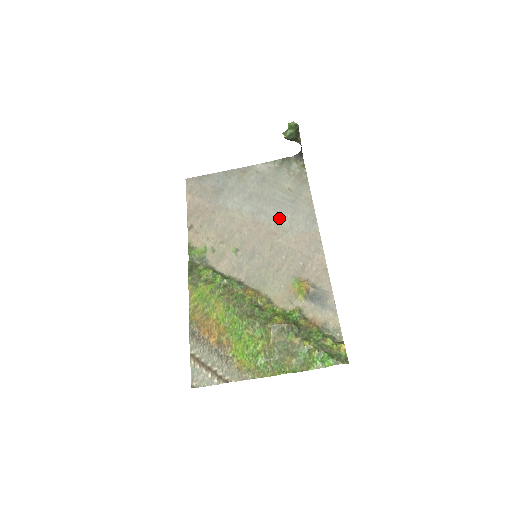
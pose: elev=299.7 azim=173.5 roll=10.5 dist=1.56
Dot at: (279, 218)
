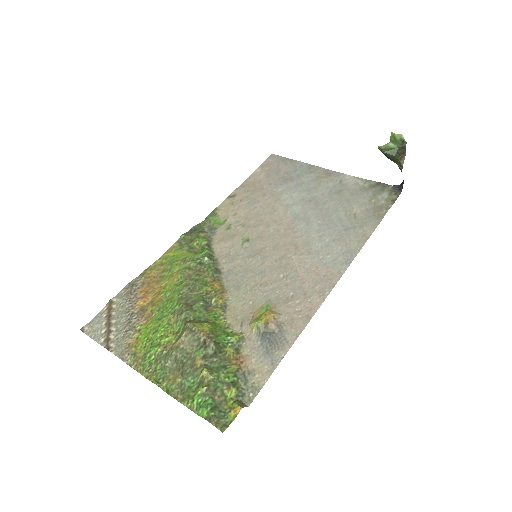
Dot at: (316, 236)
